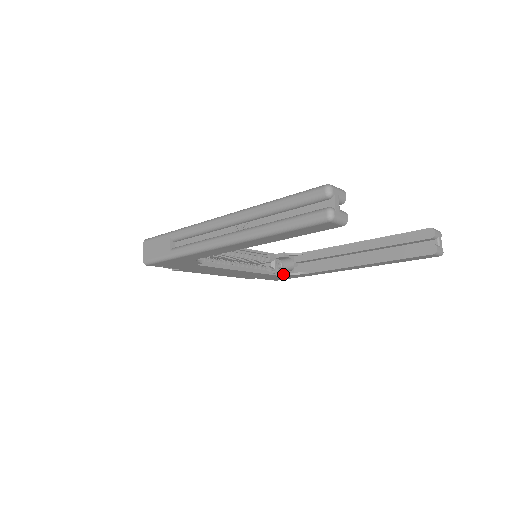
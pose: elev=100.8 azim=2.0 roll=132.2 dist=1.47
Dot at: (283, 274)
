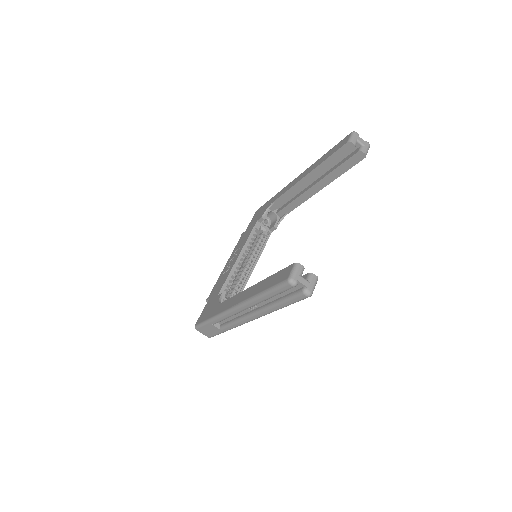
Dot at: occluded
